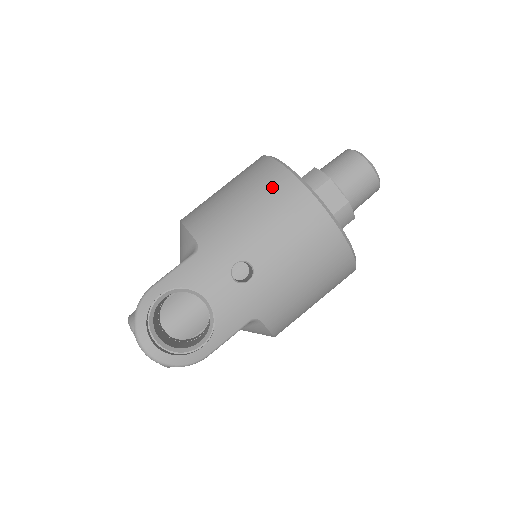
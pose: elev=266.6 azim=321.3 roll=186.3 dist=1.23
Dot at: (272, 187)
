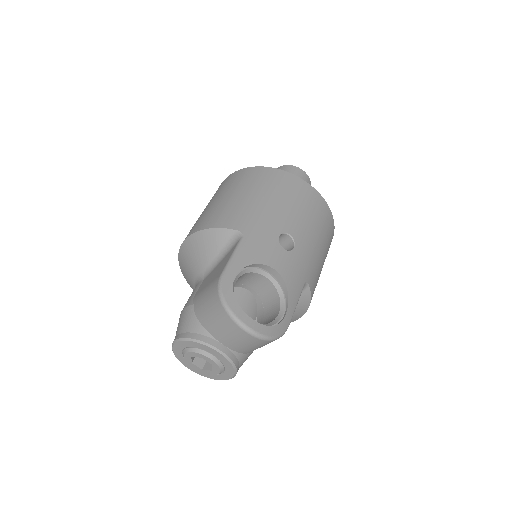
Dot at: (270, 180)
